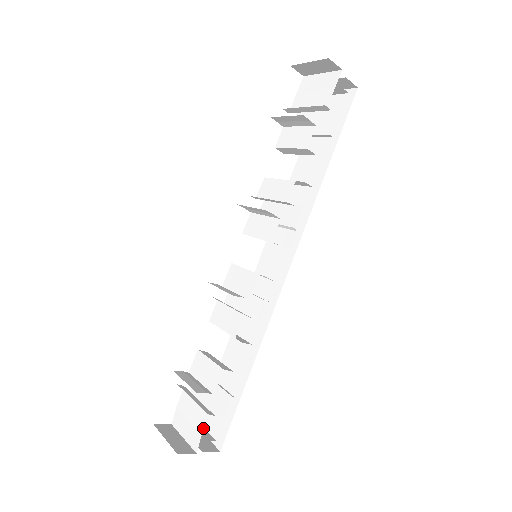
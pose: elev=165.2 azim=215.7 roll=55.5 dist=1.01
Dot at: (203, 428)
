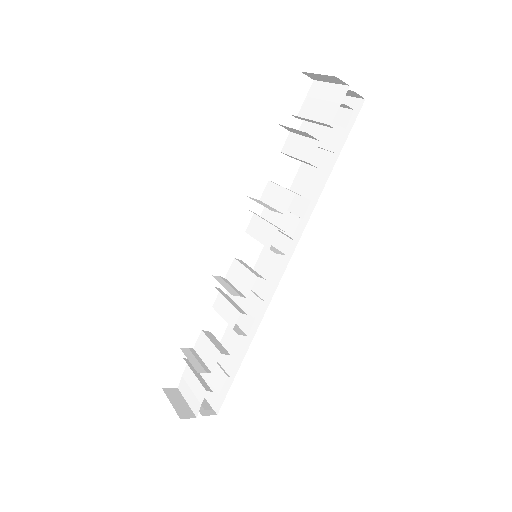
Dot at: (203, 399)
